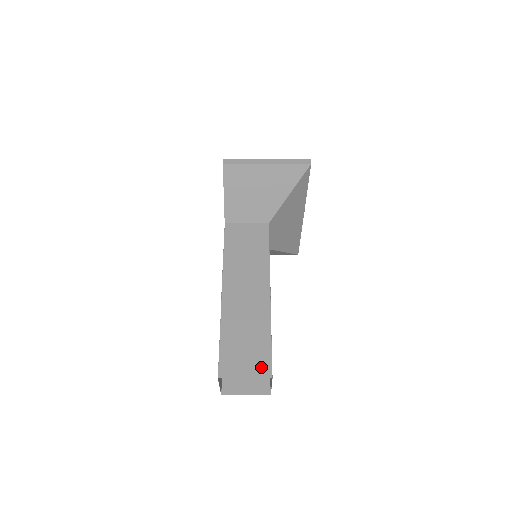
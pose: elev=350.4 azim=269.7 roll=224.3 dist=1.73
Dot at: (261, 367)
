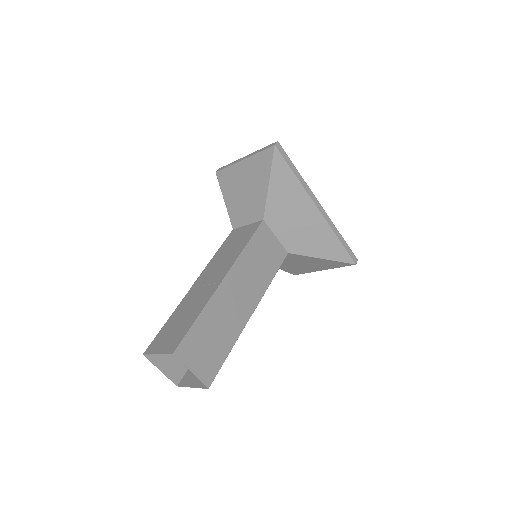
Dot at: (172, 344)
